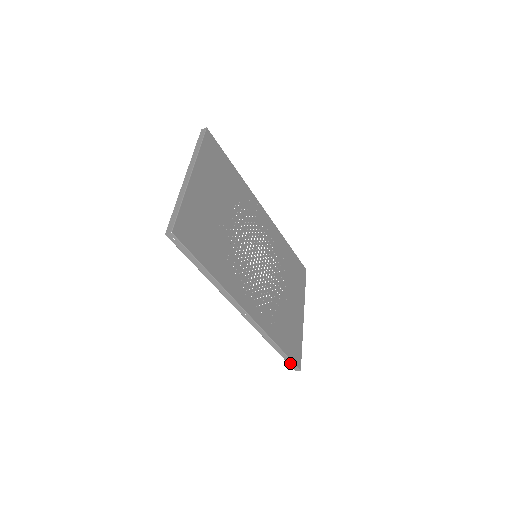
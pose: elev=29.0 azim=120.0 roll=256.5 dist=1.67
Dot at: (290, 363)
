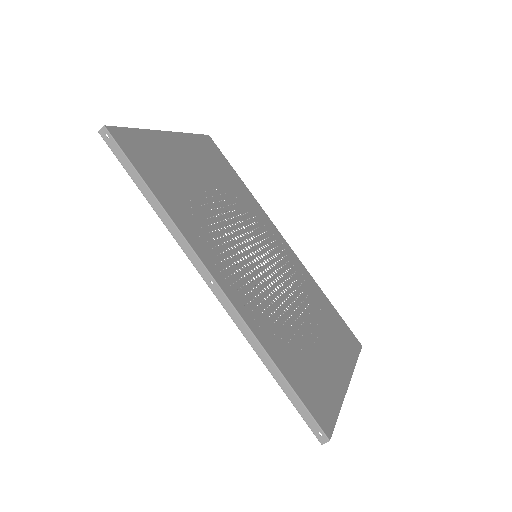
Dot at: (306, 418)
